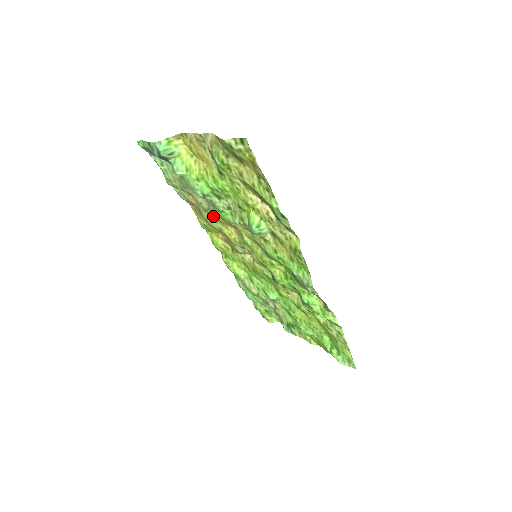
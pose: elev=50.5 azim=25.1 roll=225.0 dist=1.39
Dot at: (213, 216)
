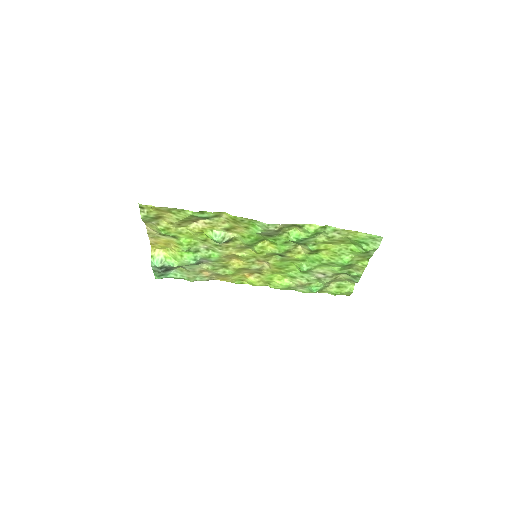
Dot at: (222, 267)
